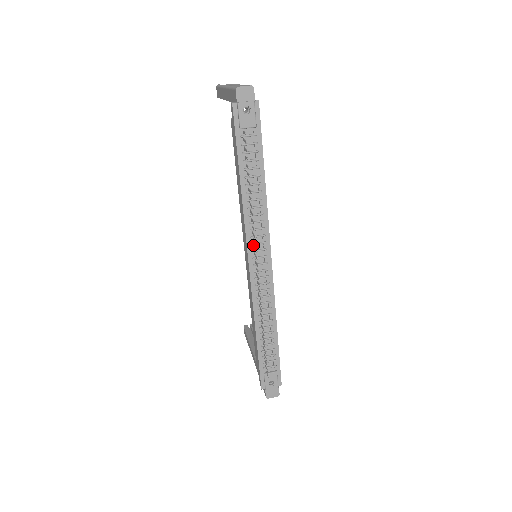
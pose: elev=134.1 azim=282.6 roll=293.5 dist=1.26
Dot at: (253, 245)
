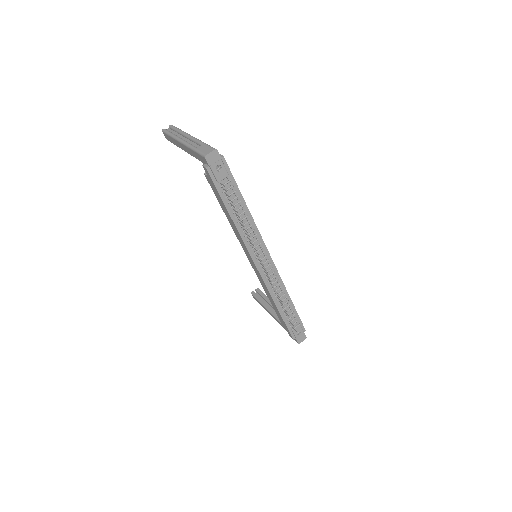
Dot at: (255, 254)
